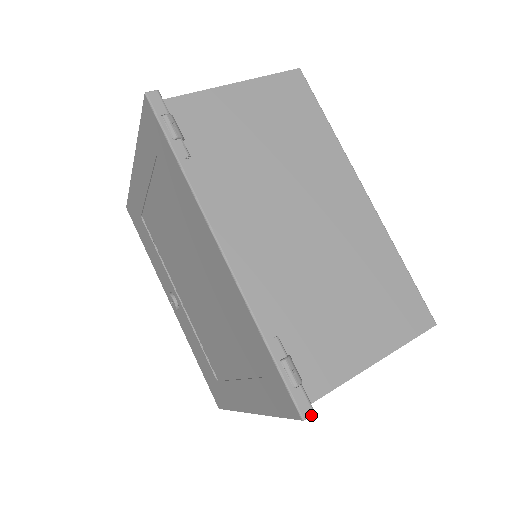
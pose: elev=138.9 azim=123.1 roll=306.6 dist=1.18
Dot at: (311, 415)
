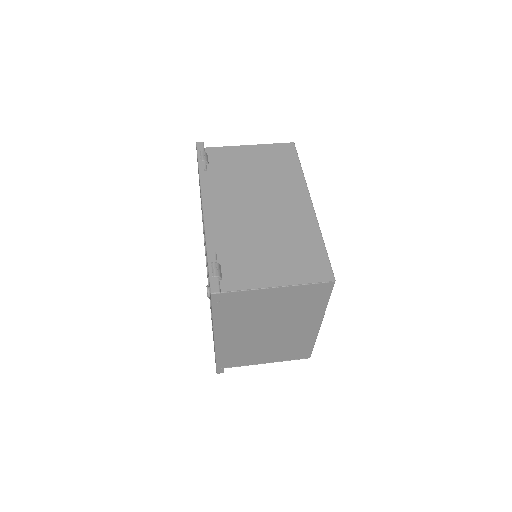
Dot at: (217, 293)
